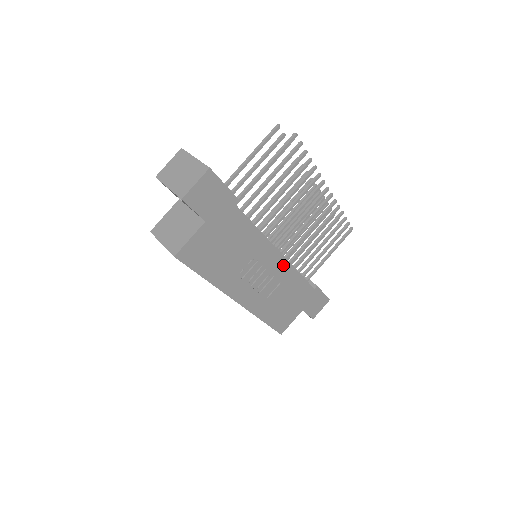
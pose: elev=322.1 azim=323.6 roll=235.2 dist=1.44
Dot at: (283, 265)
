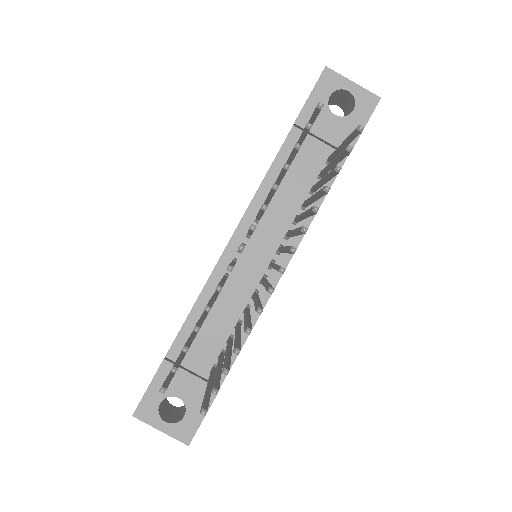
Dot at: occluded
